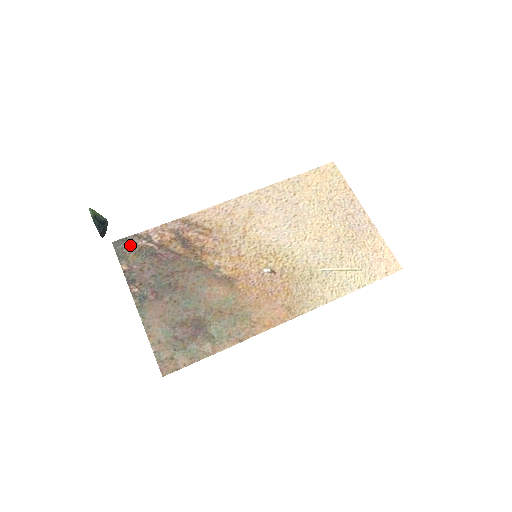
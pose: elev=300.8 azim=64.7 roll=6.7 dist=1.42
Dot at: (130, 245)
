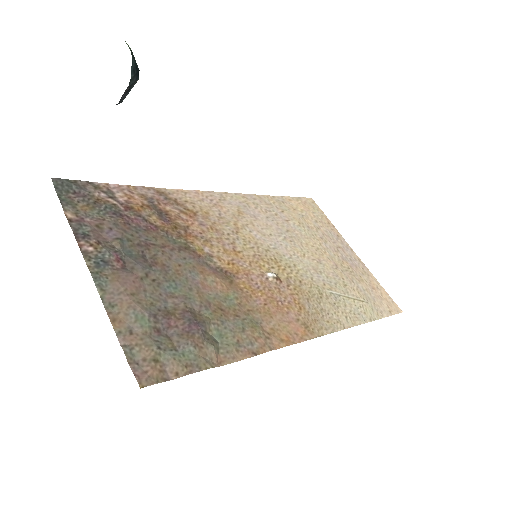
Dot at: (81, 191)
